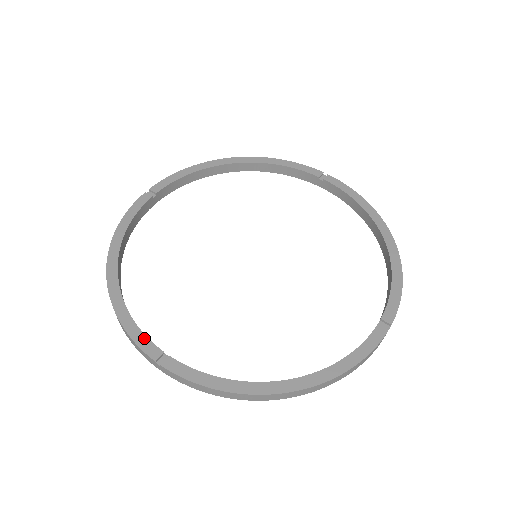
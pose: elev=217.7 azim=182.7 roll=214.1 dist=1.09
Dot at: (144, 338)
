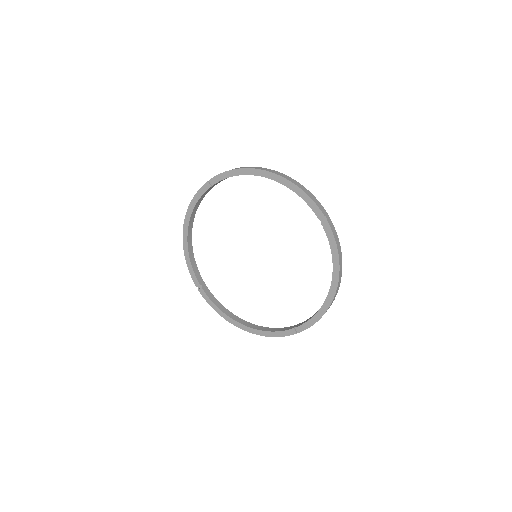
Dot at: (194, 274)
